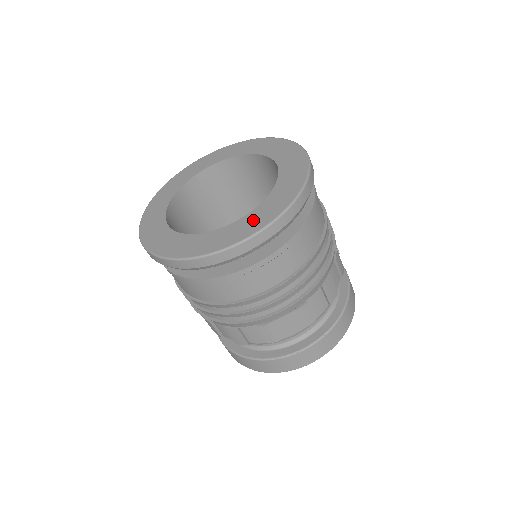
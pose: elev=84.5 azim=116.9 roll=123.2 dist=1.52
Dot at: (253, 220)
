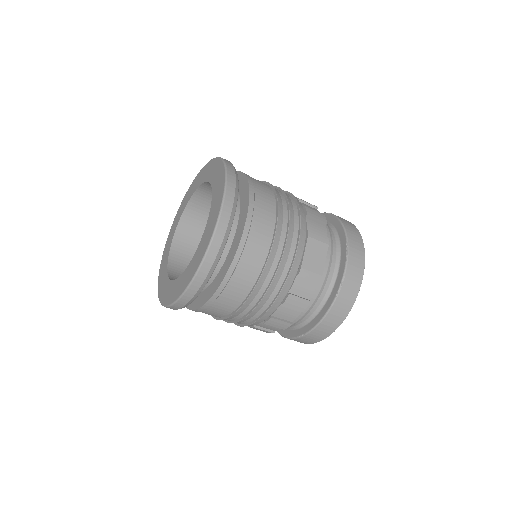
Dot at: (215, 204)
